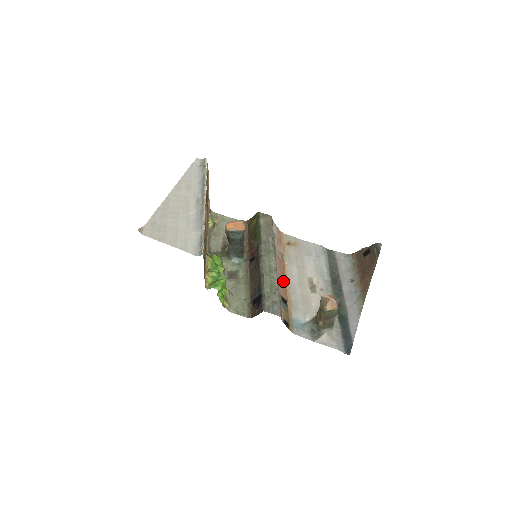
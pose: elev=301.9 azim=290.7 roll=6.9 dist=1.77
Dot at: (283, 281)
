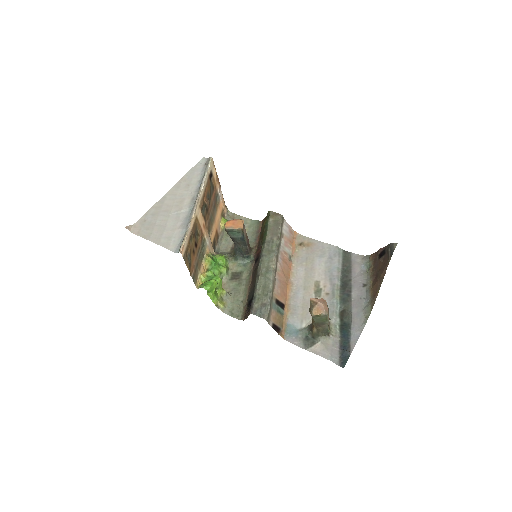
Dot at: (284, 283)
